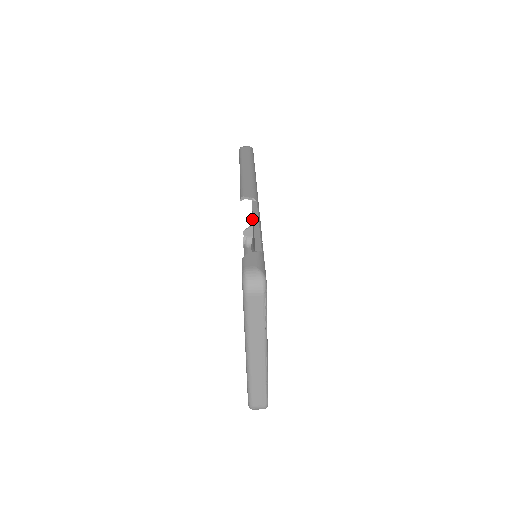
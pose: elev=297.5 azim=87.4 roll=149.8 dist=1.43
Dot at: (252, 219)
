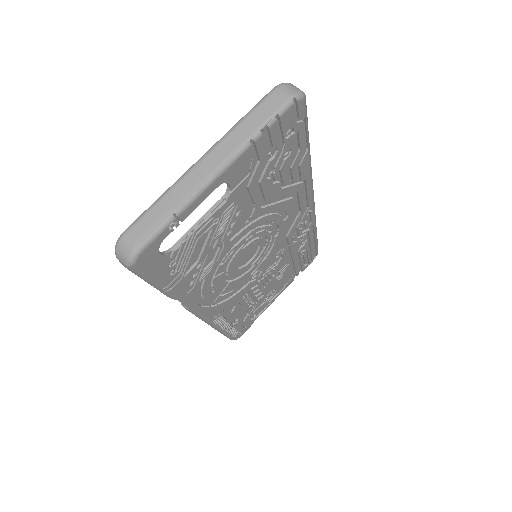
Dot at: occluded
